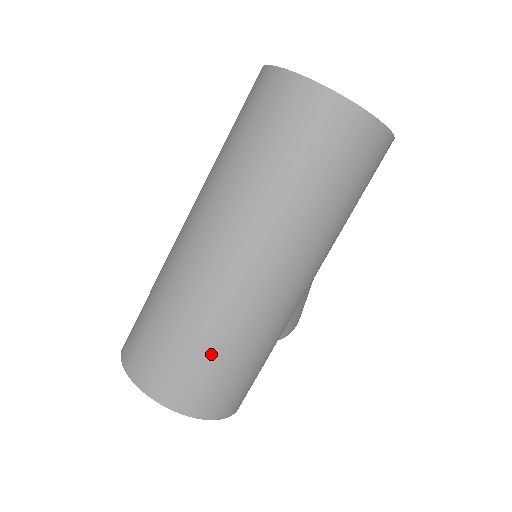
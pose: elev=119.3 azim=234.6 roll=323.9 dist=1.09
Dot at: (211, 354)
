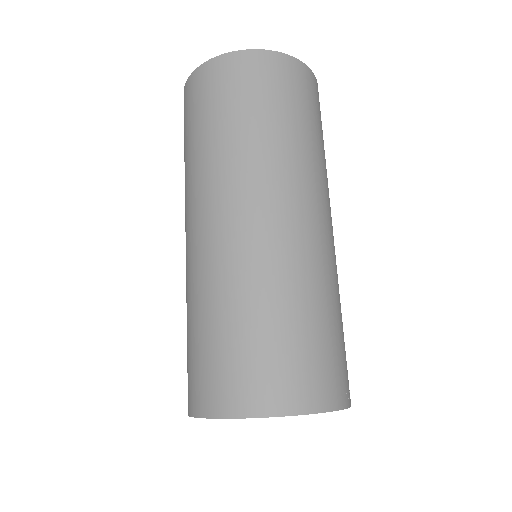
Dot at: (319, 323)
